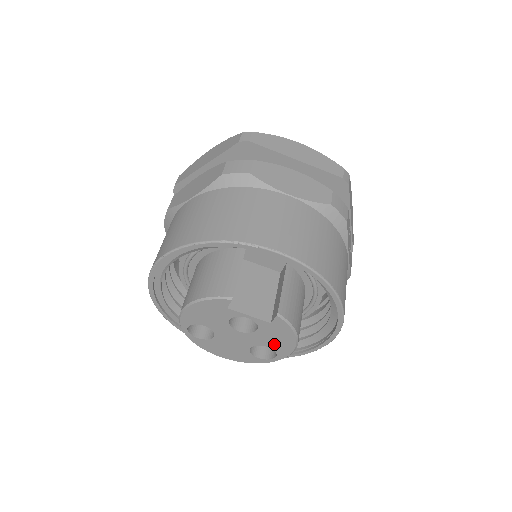
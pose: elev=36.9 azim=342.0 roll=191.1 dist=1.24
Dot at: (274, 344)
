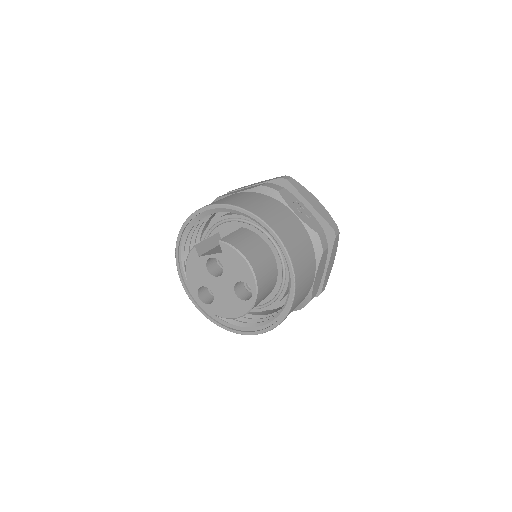
Dot at: (240, 275)
